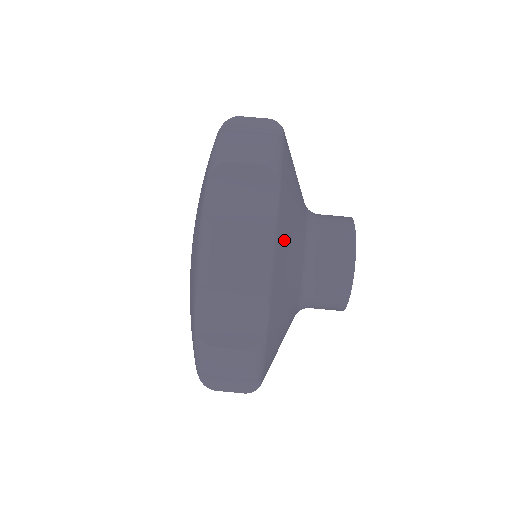
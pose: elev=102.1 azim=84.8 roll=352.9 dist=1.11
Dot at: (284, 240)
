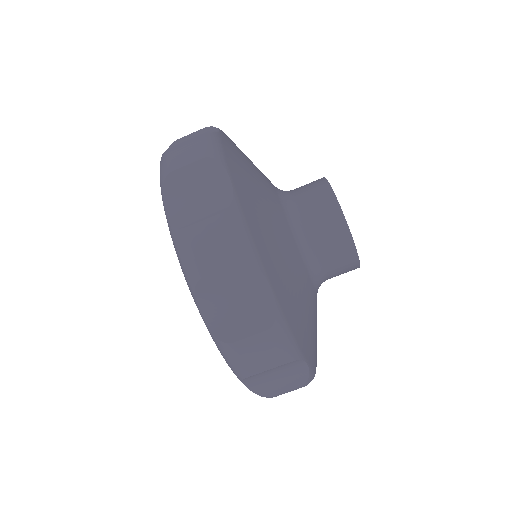
Dot at: (313, 350)
